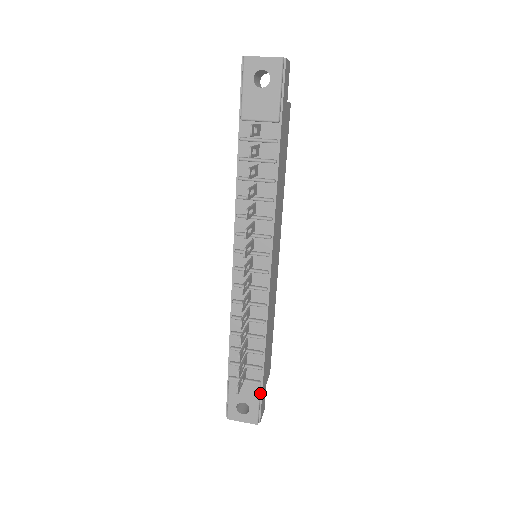
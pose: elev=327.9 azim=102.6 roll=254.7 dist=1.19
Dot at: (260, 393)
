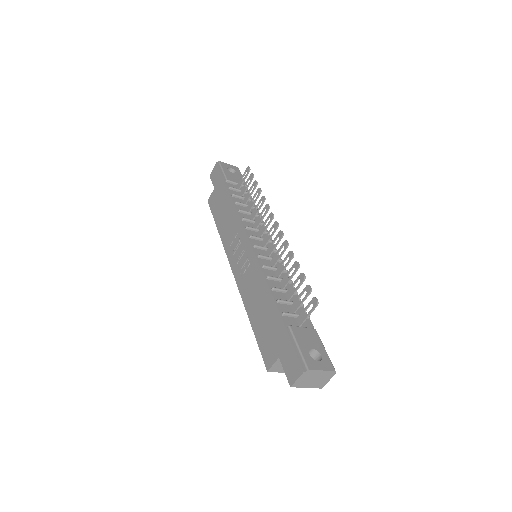
Dot at: (320, 340)
